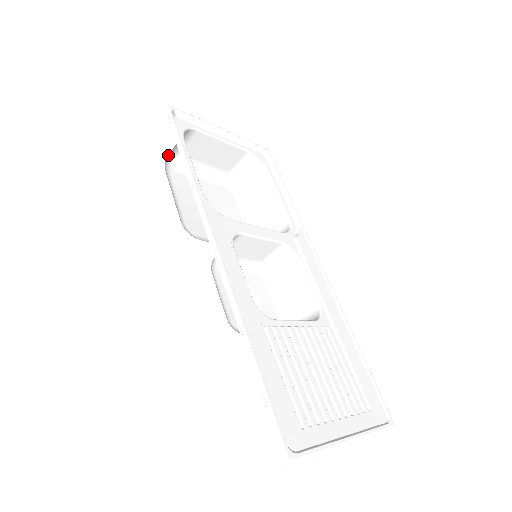
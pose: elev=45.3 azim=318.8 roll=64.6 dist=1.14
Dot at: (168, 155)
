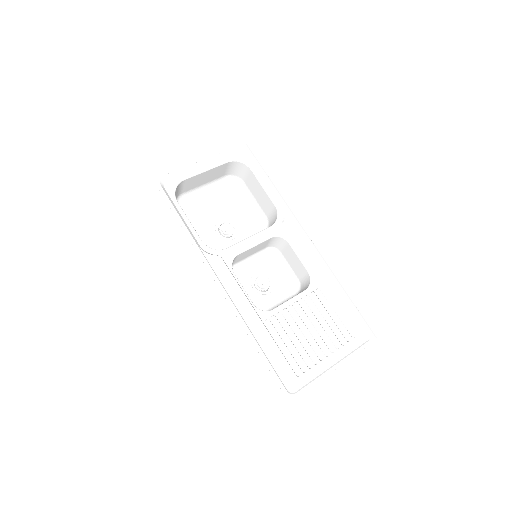
Dot at: occluded
